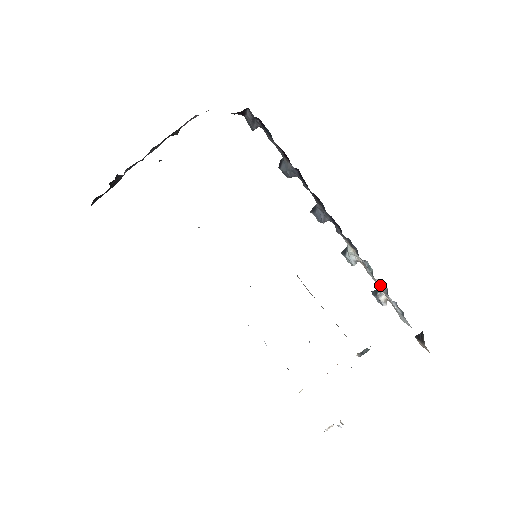
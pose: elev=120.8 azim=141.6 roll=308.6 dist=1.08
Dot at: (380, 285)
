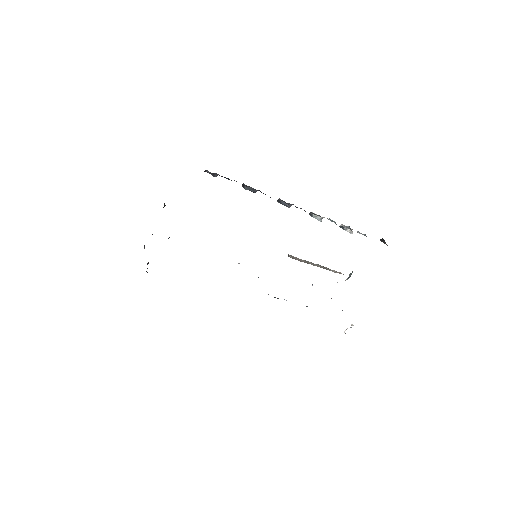
Dot at: occluded
